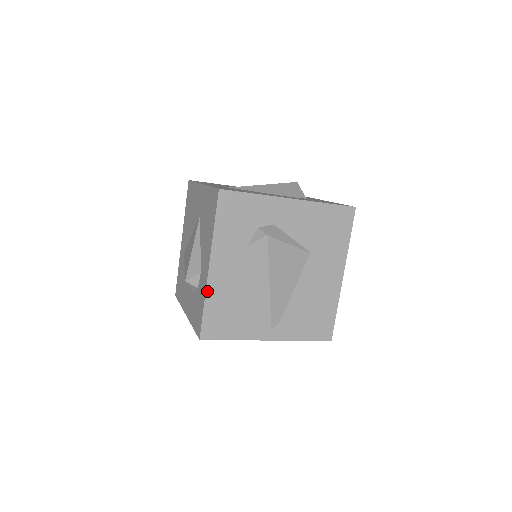
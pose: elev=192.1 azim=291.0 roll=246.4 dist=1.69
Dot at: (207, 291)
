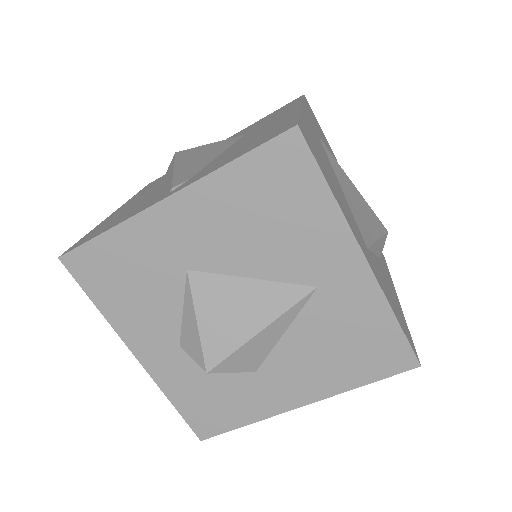
Dot at: occluded
